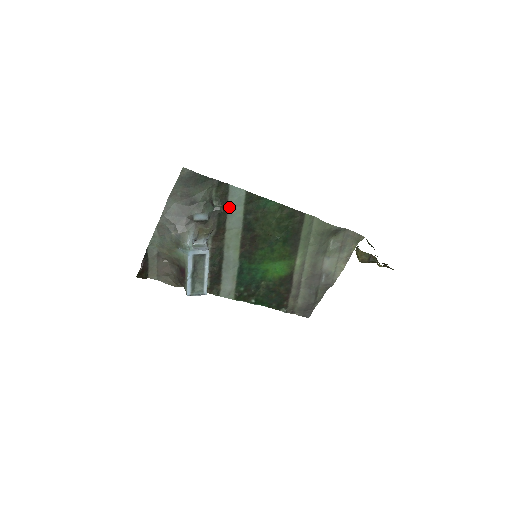
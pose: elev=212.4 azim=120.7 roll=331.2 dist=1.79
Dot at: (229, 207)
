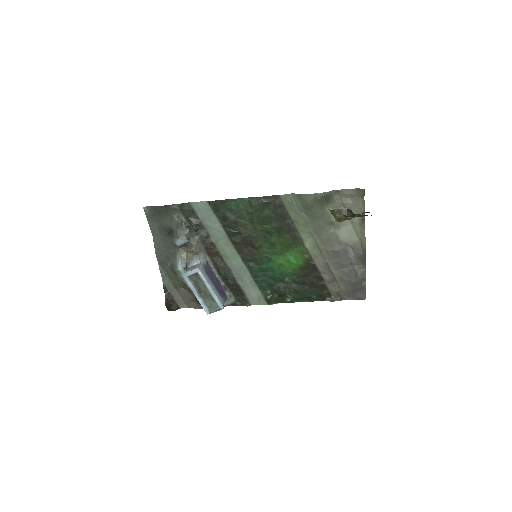
Dot at: (203, 222)
